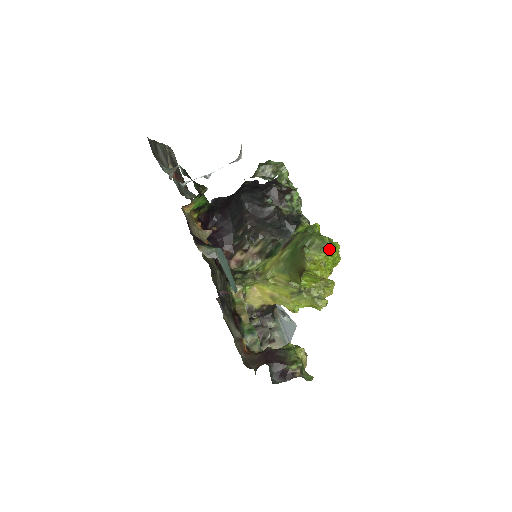
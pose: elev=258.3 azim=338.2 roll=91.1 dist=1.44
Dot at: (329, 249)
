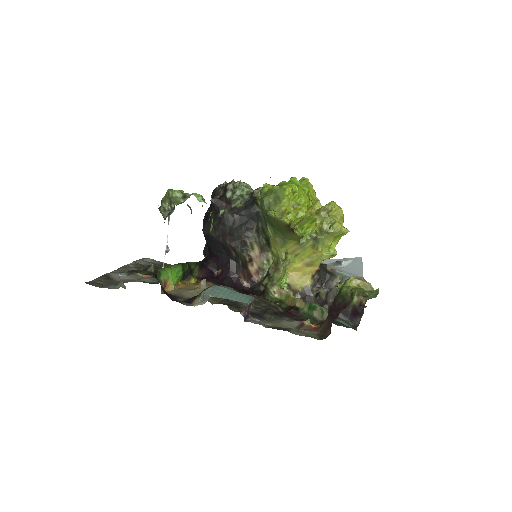
Dot at: (283, 192)
